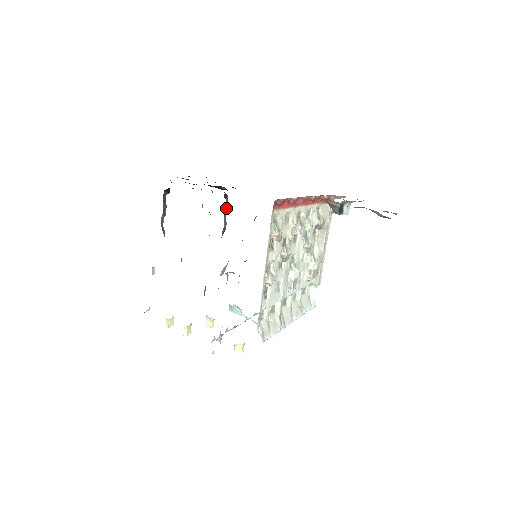
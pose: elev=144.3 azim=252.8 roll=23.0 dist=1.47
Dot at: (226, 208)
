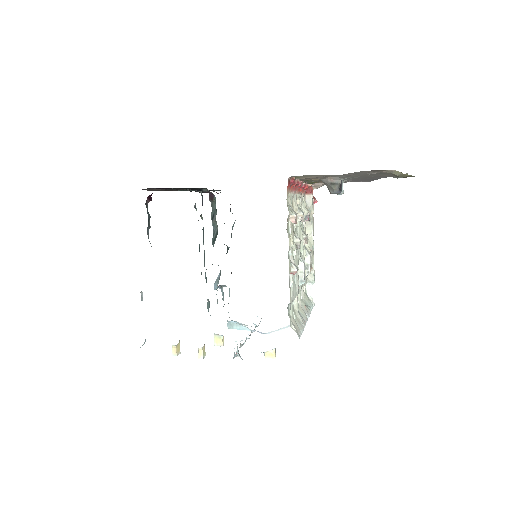
Dot at: (213, 210)
